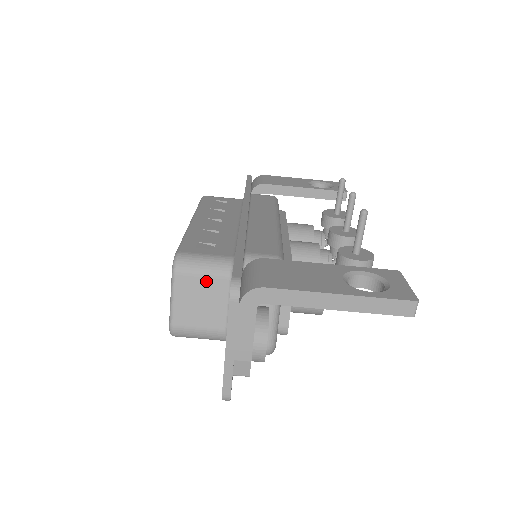
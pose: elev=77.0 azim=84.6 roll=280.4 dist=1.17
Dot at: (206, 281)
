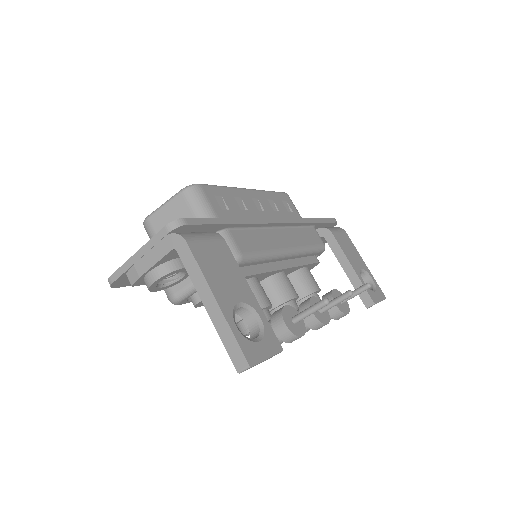
Dot at: (190, 216)
